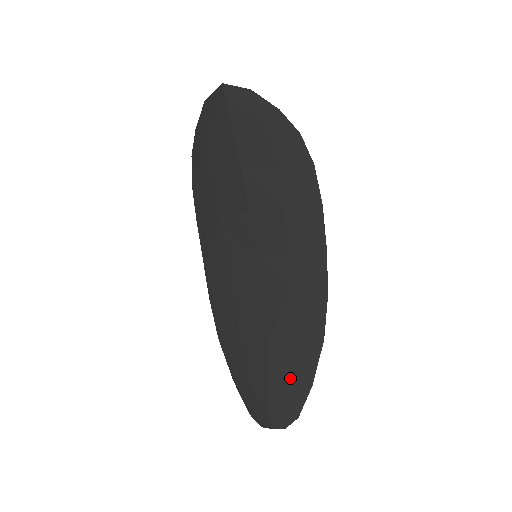
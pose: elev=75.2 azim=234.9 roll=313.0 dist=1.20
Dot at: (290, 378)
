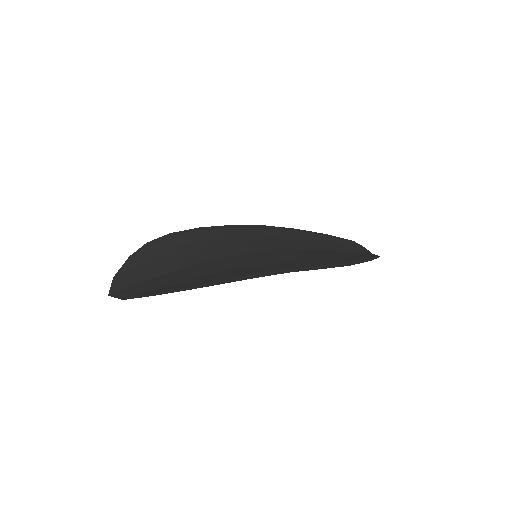
Dot at: occluded
